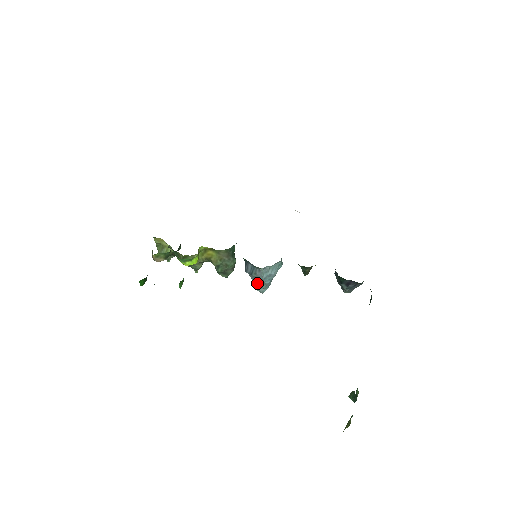
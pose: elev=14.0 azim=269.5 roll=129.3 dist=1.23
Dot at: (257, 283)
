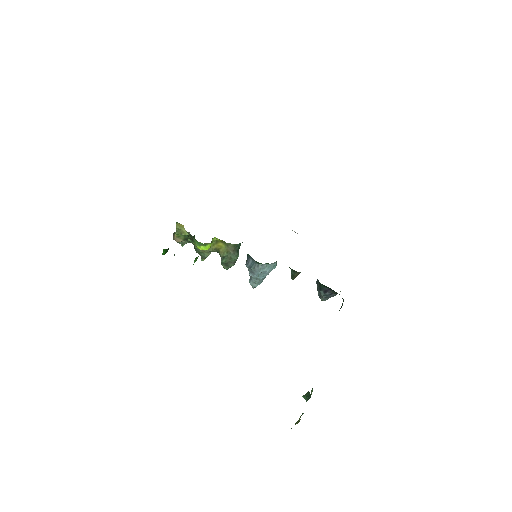
Dot at: (252, 277)
